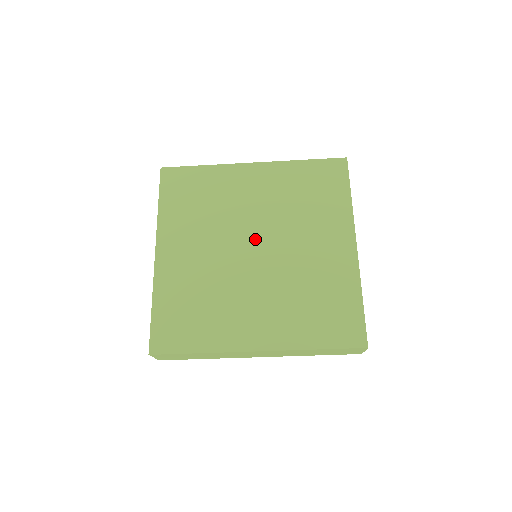
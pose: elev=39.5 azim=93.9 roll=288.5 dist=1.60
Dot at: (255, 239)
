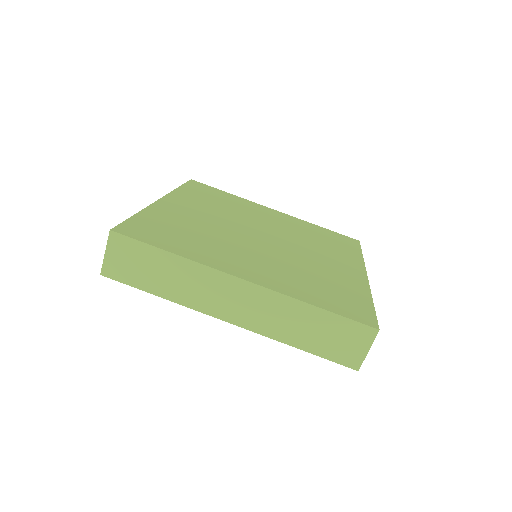
Dot at: (265, 233)
